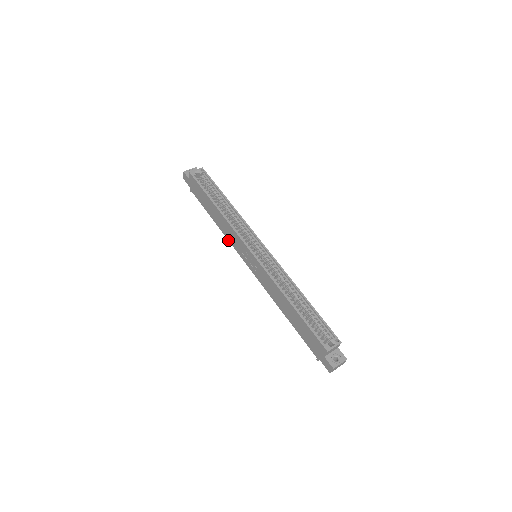
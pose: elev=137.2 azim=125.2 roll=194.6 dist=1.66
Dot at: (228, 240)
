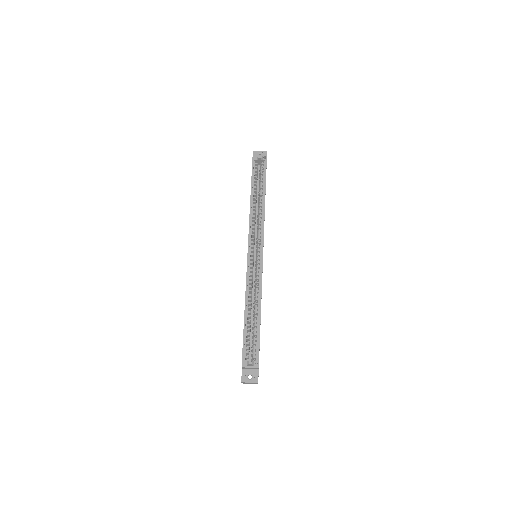
Dot at: occluded
